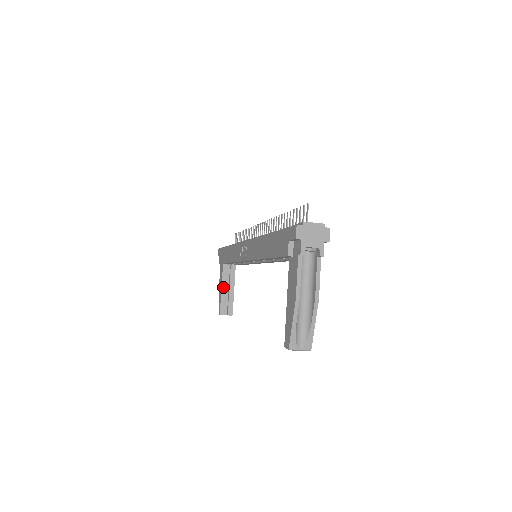
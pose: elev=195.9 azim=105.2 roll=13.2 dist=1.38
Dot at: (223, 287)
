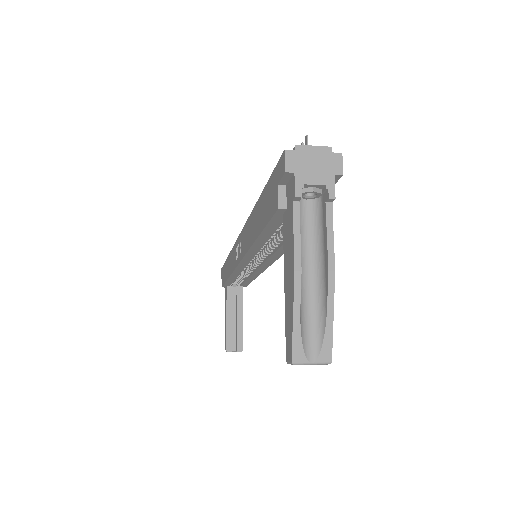
Dot at: (228, 315)
